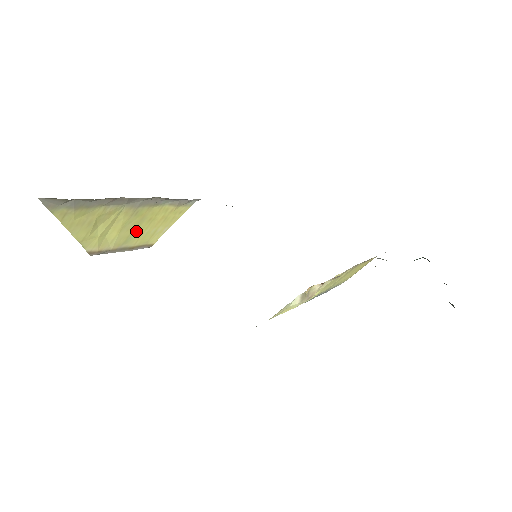
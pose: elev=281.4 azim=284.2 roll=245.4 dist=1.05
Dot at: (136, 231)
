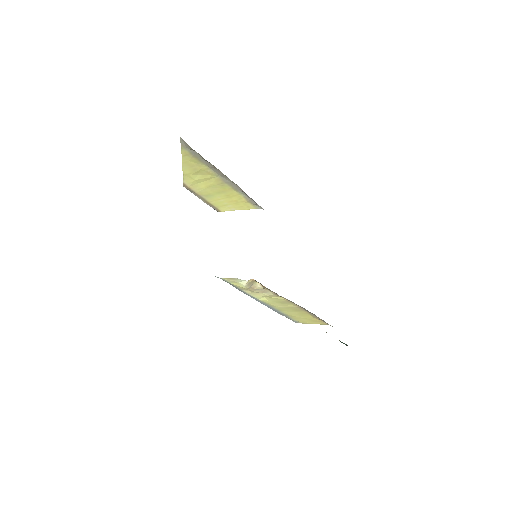
Dot at: (216, 195)
